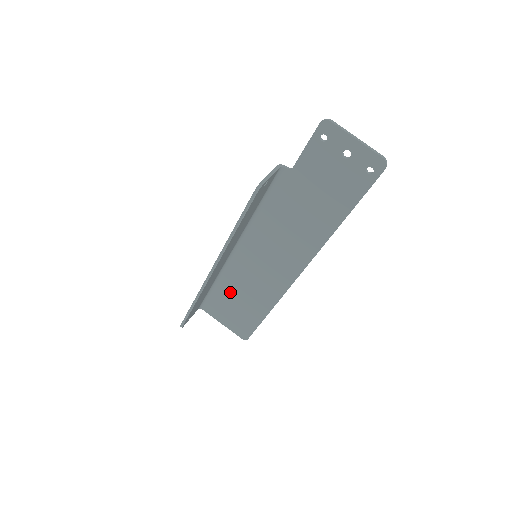
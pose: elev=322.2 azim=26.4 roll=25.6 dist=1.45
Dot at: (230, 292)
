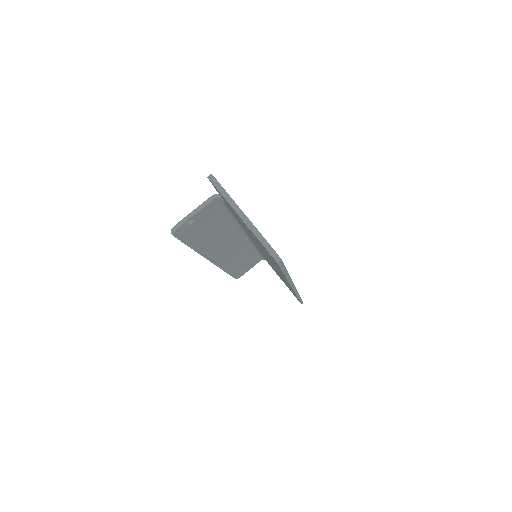
Dot at: occluded
